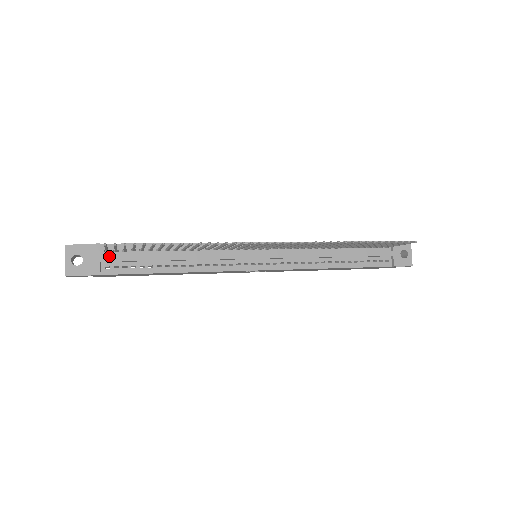
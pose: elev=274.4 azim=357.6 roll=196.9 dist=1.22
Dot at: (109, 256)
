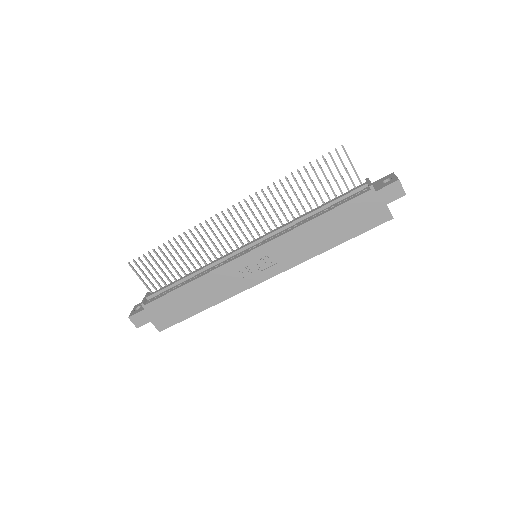
Dot at: (151, 294)
